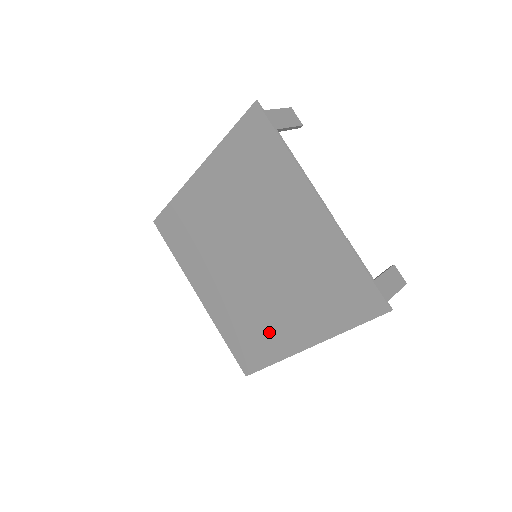
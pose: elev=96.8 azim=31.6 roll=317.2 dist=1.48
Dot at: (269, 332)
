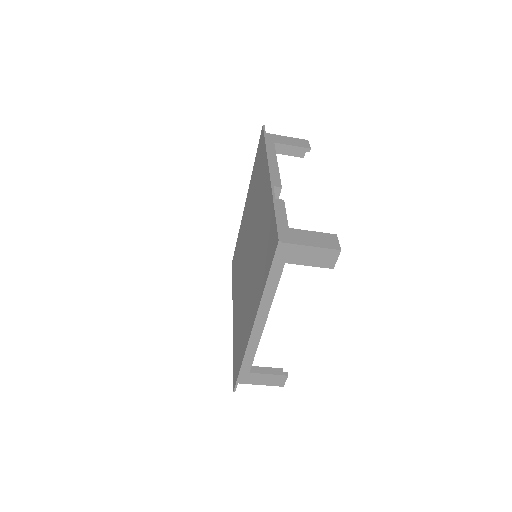
Dot at: (245, 325)
